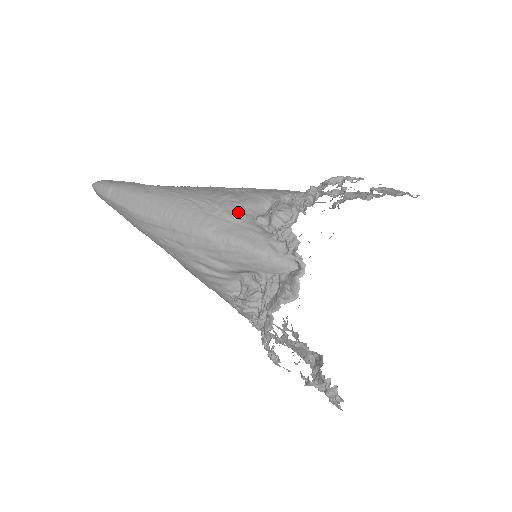
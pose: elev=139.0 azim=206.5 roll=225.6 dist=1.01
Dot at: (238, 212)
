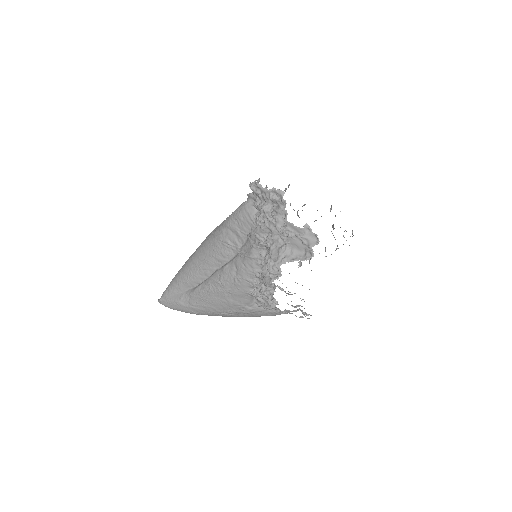
Dot at: (248, 311)
